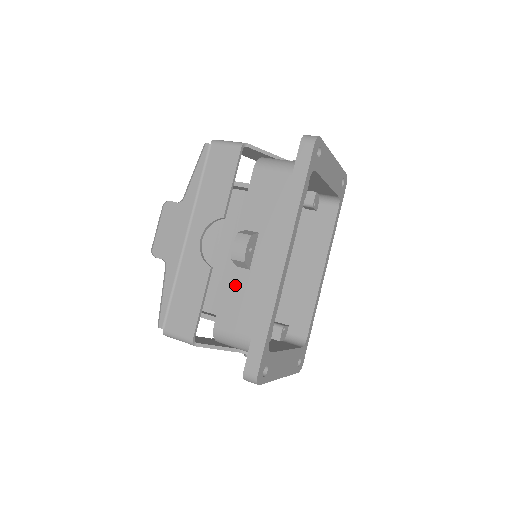
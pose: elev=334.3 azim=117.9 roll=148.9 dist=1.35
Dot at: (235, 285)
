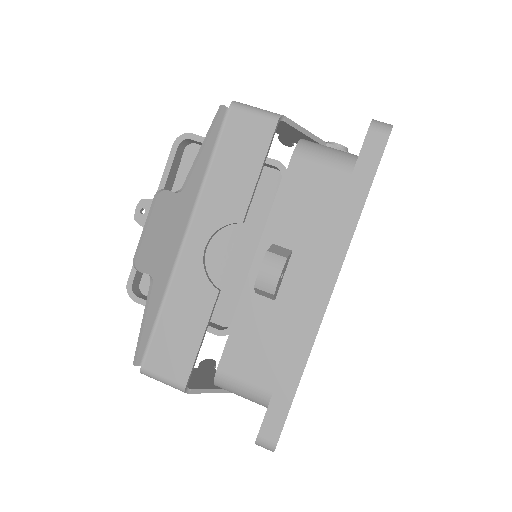
Dot at: (252, 319)
